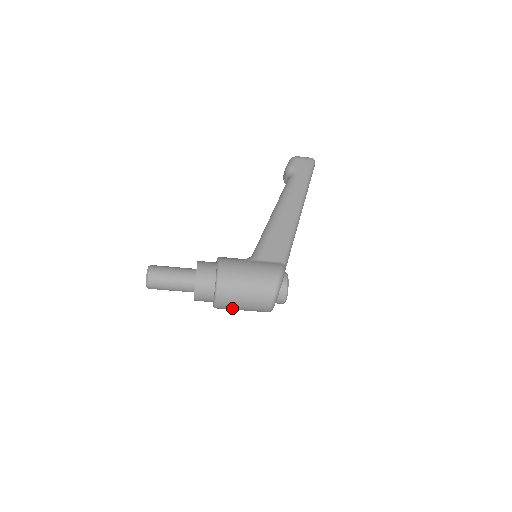
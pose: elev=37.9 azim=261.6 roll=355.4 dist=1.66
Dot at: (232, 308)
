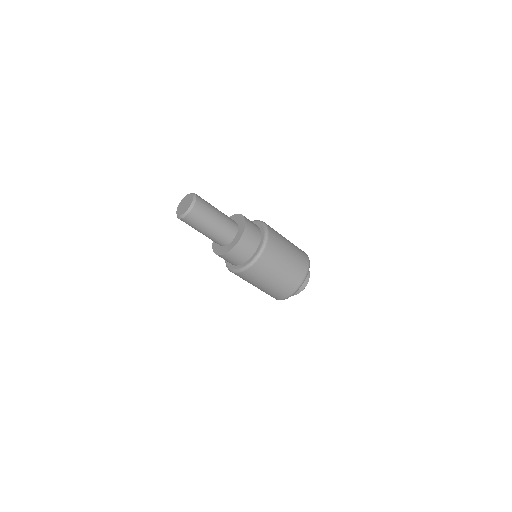
Dot at: (272, 267)
